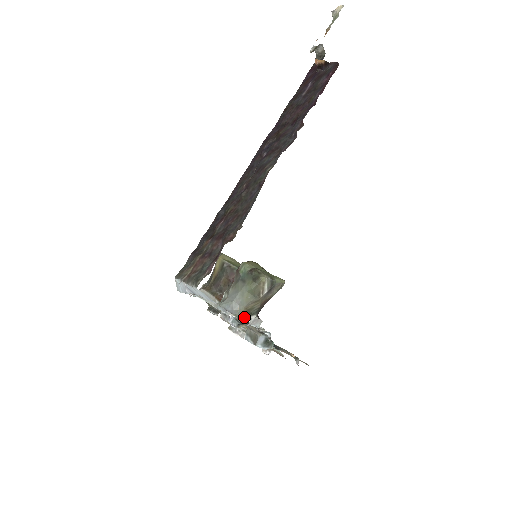
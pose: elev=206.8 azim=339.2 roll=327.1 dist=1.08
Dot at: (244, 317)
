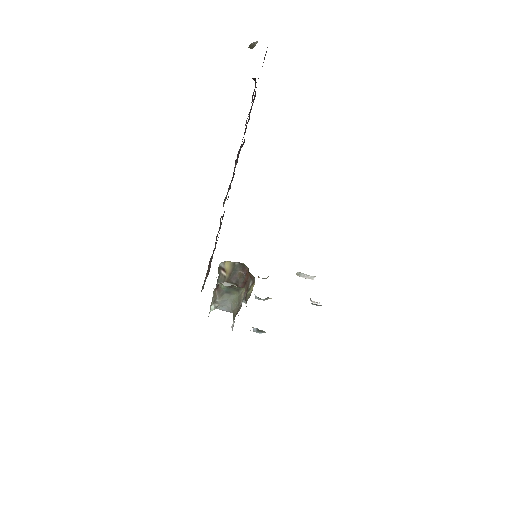
Dot at: occluded
